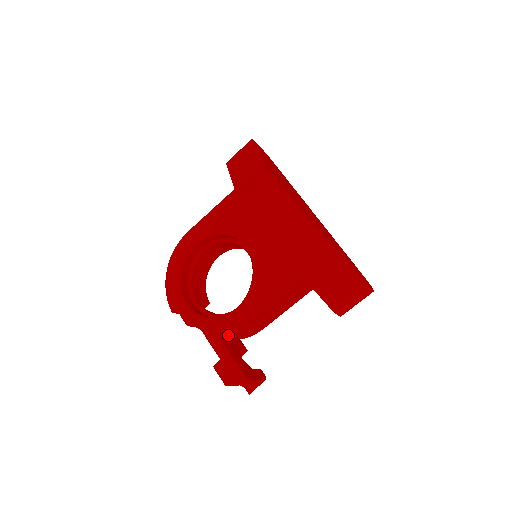
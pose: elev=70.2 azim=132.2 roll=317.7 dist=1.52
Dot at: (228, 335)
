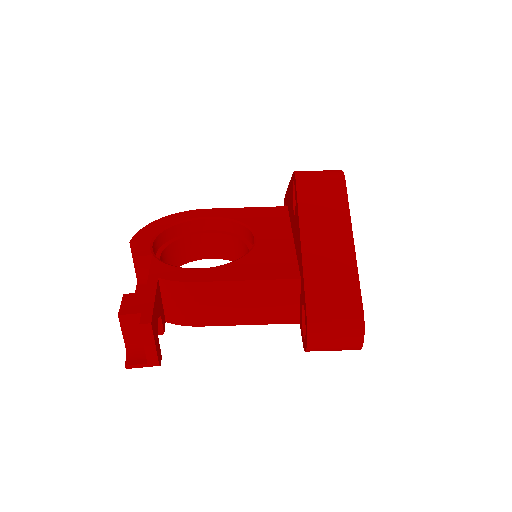
Dot at: (168, 283)
